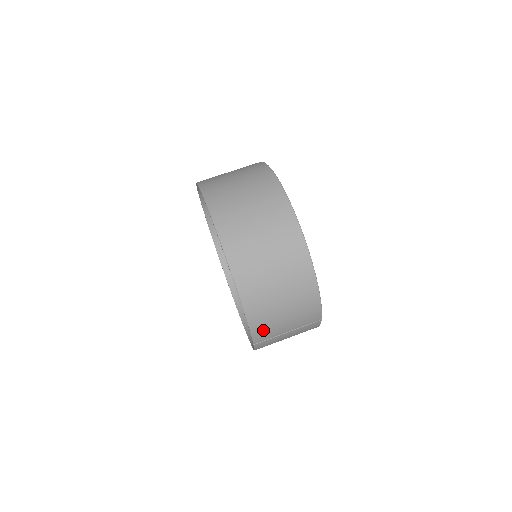
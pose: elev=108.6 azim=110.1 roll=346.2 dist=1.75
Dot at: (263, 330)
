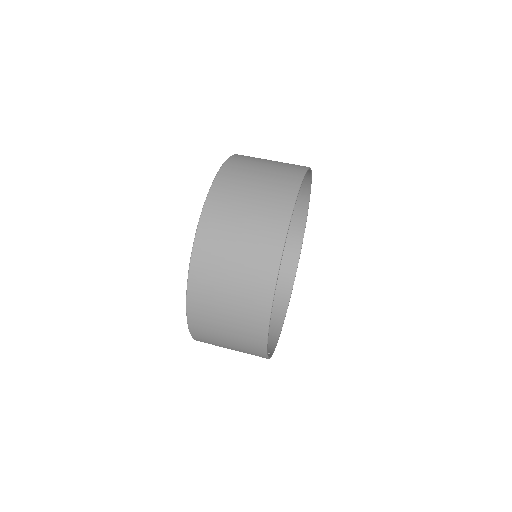
Dot at: occluded
